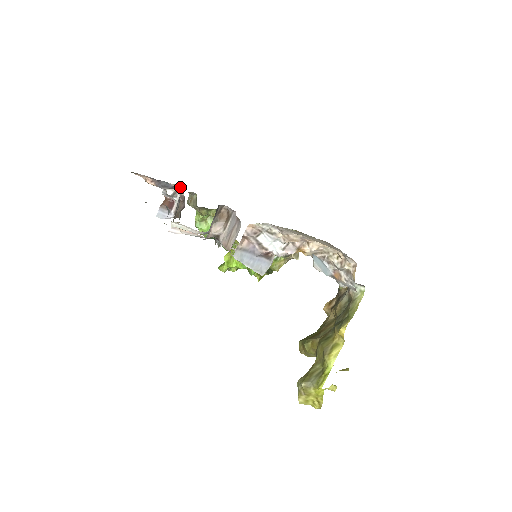
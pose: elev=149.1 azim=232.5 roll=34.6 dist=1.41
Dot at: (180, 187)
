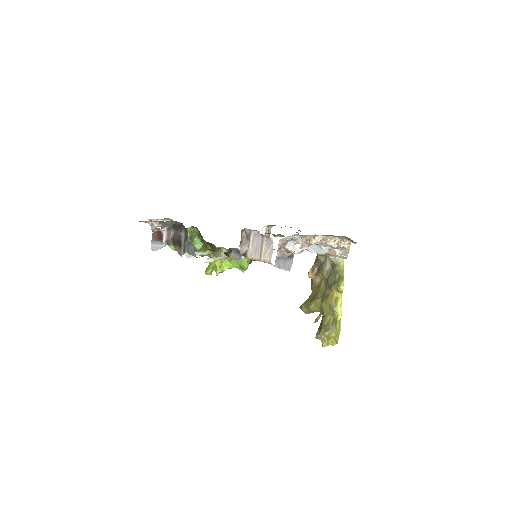
Dot at: (170, 219)
